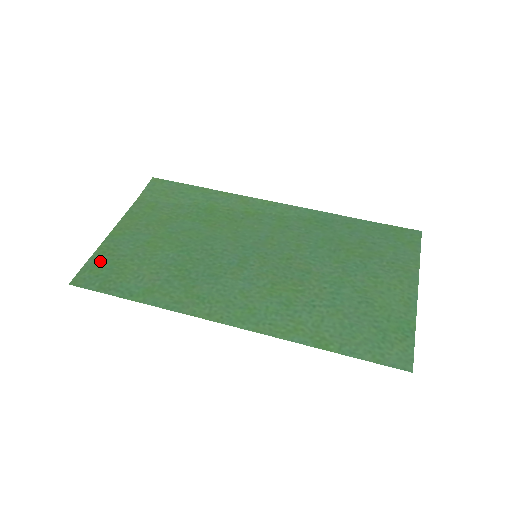
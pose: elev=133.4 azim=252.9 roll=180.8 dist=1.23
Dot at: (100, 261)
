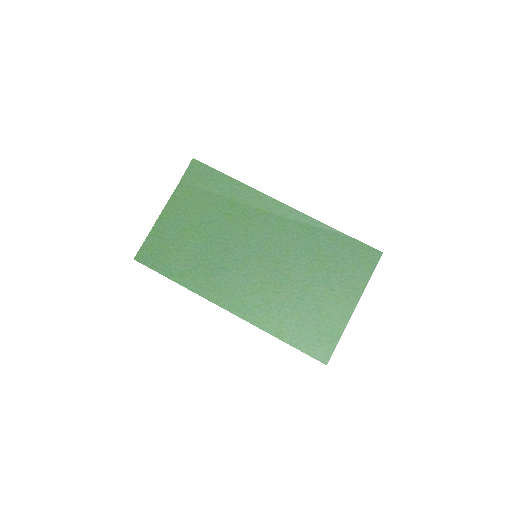
Dot at: (153, 242)
